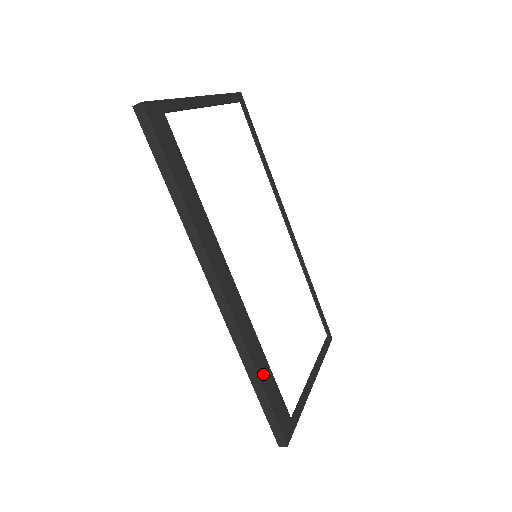
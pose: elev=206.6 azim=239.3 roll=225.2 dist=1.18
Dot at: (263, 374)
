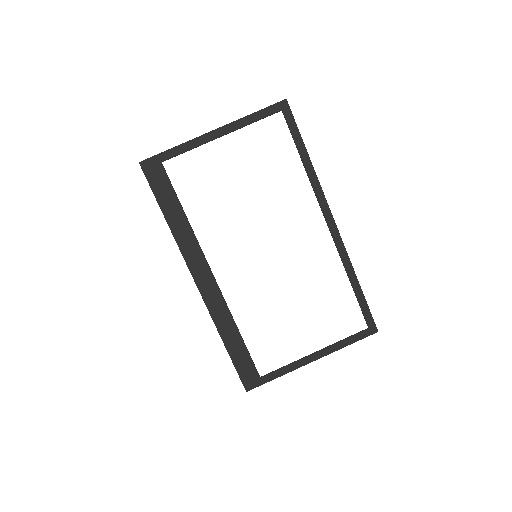
Dot at: (231, 341)
